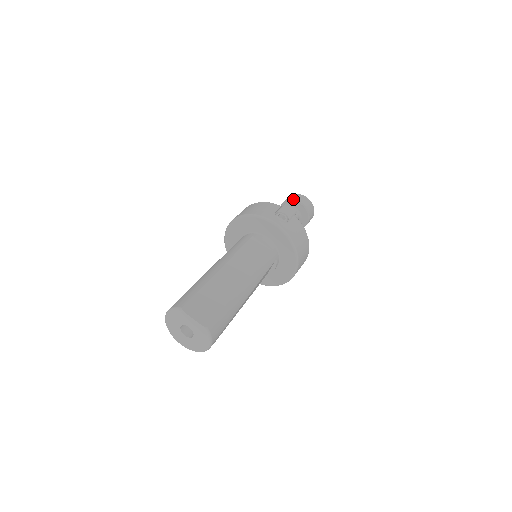
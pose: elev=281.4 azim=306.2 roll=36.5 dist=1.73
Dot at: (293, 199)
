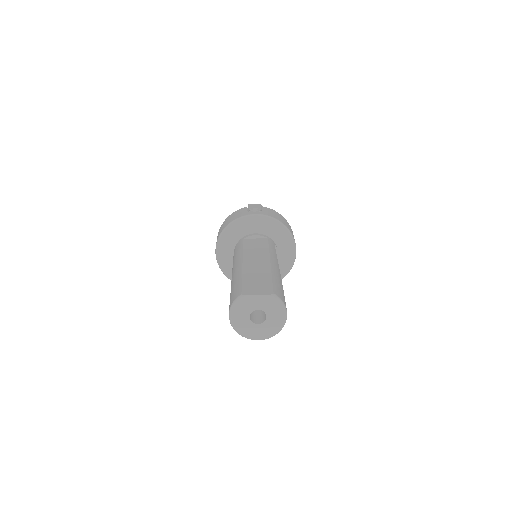
Dot at: occluded
